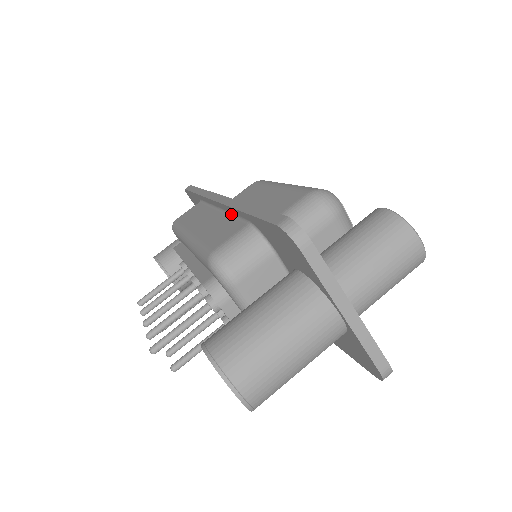
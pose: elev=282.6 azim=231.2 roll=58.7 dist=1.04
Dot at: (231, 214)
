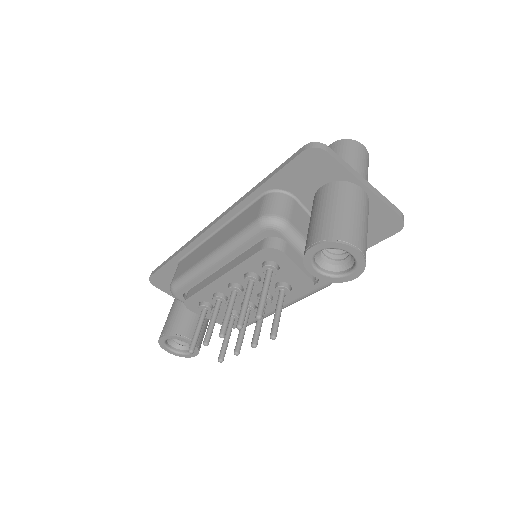
Dot at: (237, 215)
